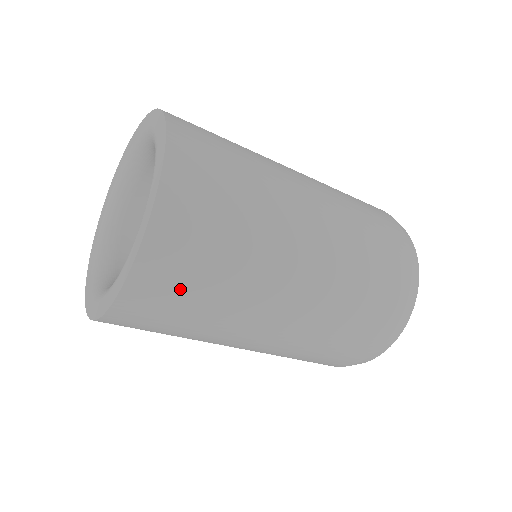
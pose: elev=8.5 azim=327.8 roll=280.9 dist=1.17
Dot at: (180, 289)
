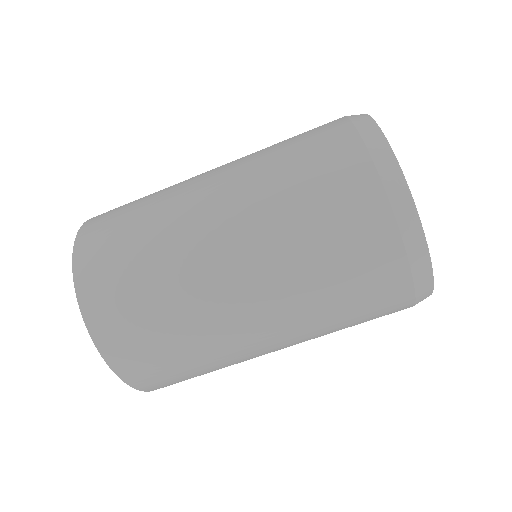
Dot at: (186, 379)
